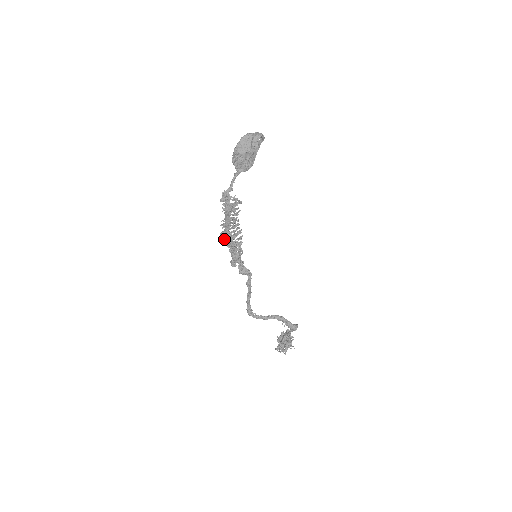
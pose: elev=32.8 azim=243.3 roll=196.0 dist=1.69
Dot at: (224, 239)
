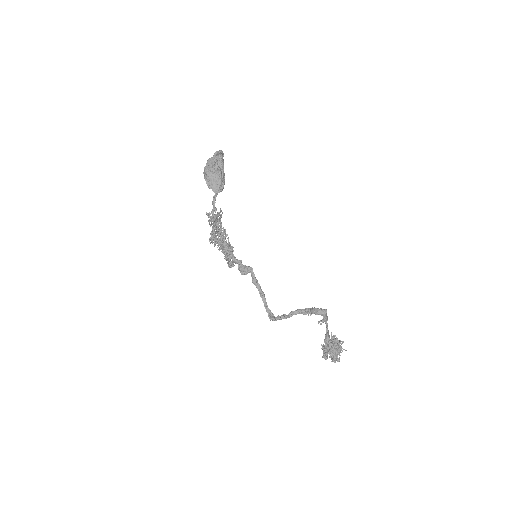
Dot at: (212, 242)
